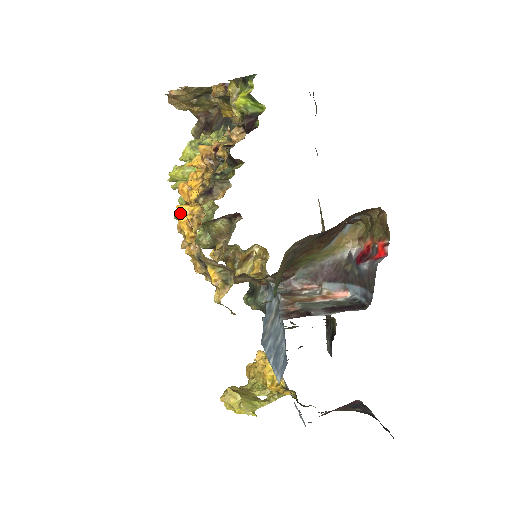
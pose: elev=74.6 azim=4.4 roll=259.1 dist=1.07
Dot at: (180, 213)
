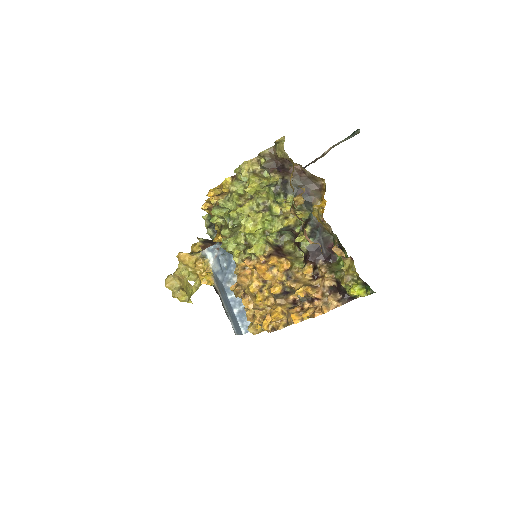
Dot at: (237, 255)
